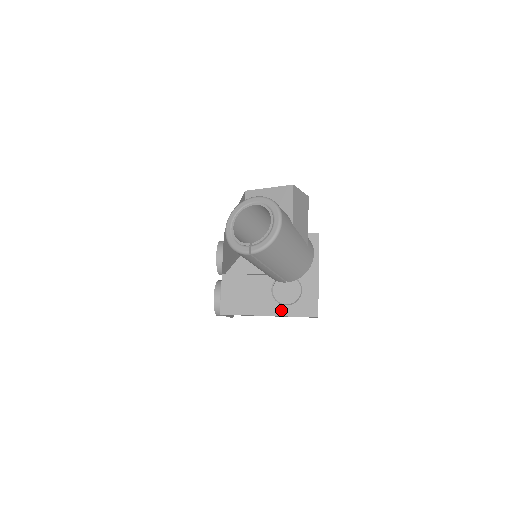
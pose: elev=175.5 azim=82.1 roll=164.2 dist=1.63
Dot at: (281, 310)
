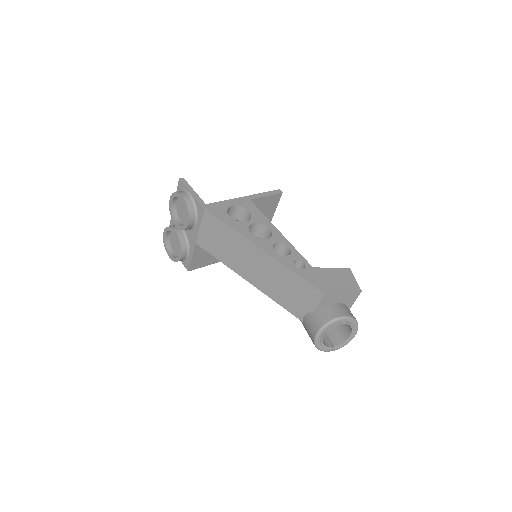
Dot at: occluded
